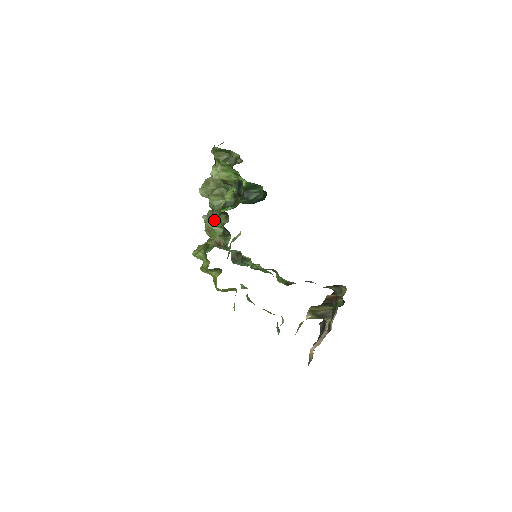
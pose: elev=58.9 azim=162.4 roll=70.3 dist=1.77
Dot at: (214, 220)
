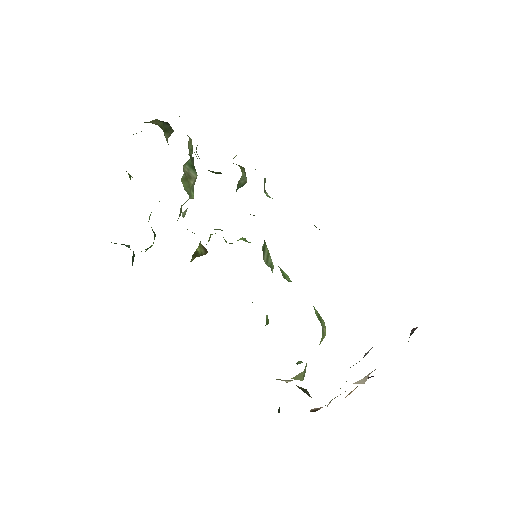
Dot at: occluded
